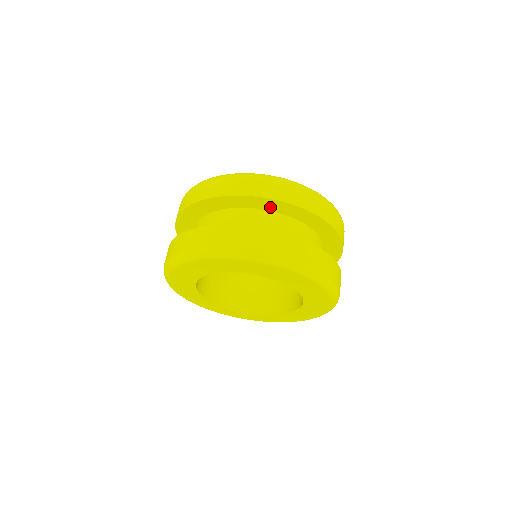
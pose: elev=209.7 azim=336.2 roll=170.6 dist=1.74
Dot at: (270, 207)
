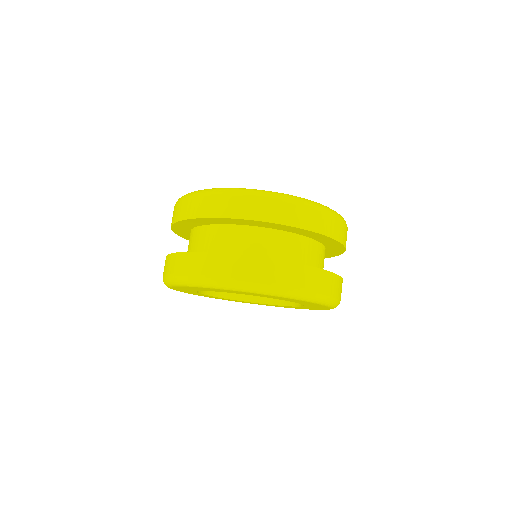
Dot at: (194, 224)
